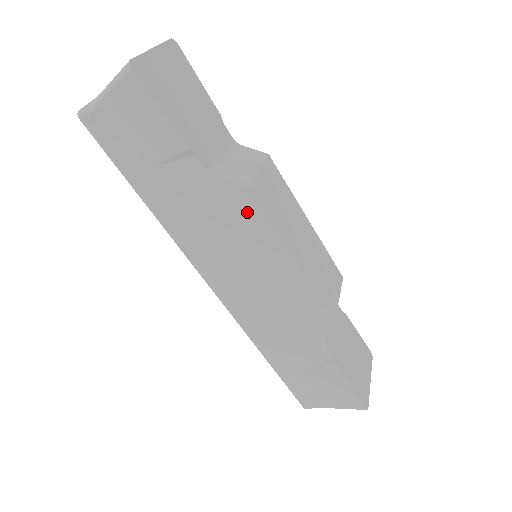
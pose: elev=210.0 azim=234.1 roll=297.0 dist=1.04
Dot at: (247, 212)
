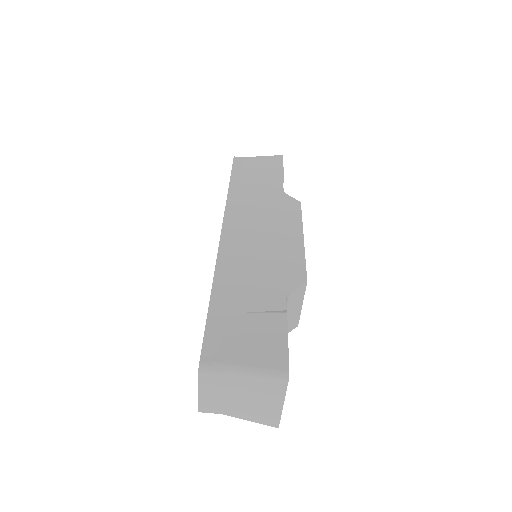
Dot at: (291, 209)
